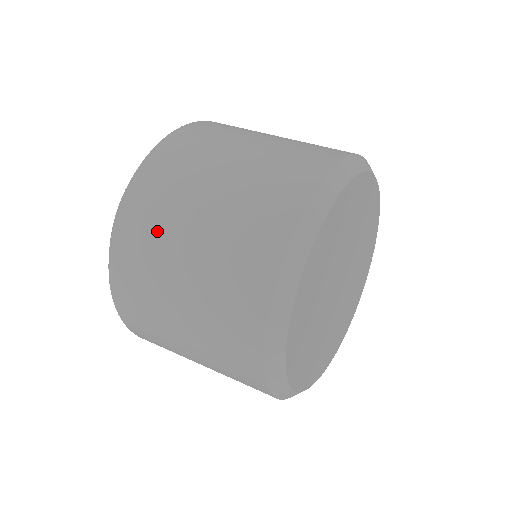
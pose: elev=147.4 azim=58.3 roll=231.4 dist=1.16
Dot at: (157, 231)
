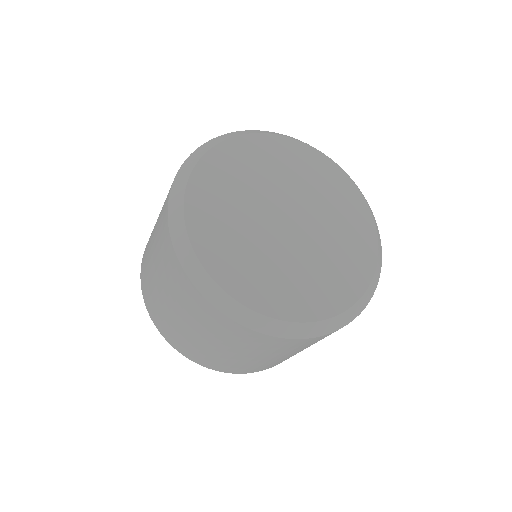
Dot at: occluded
